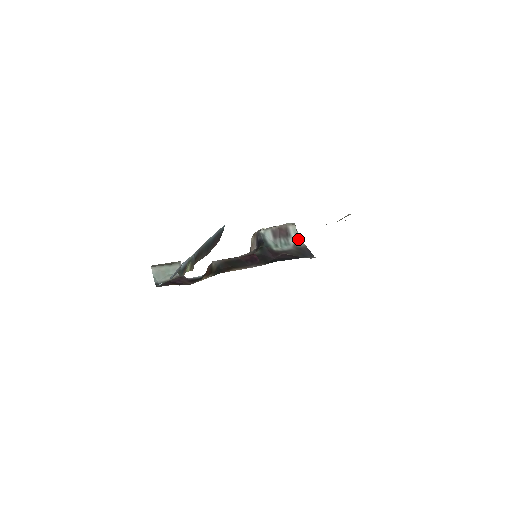
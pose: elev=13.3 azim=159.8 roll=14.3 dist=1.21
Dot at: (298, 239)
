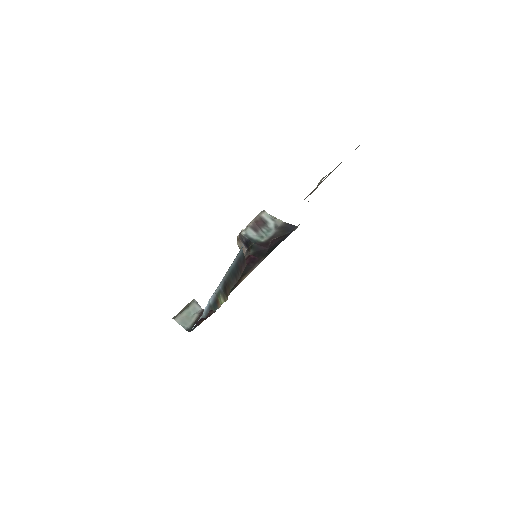
Dot at: (275, 221)
